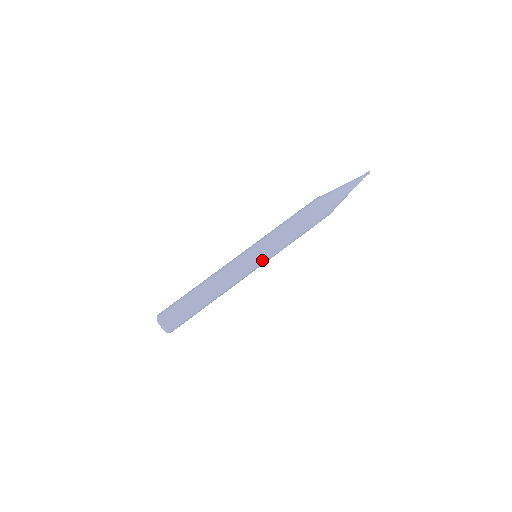
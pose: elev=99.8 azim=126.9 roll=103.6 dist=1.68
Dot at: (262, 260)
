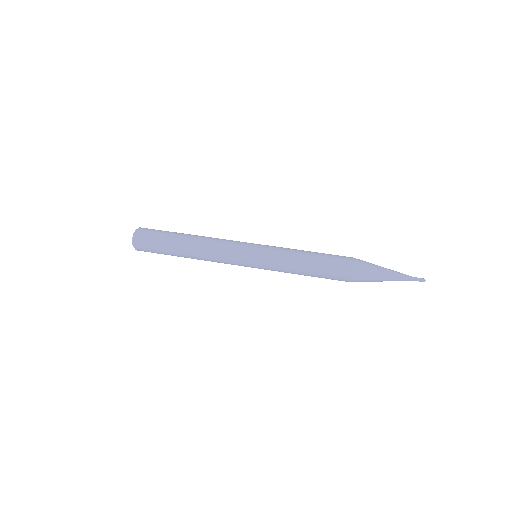
Dot at: (258, 247)
